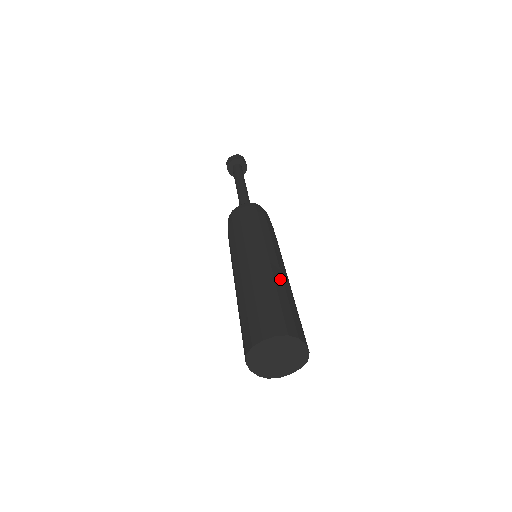
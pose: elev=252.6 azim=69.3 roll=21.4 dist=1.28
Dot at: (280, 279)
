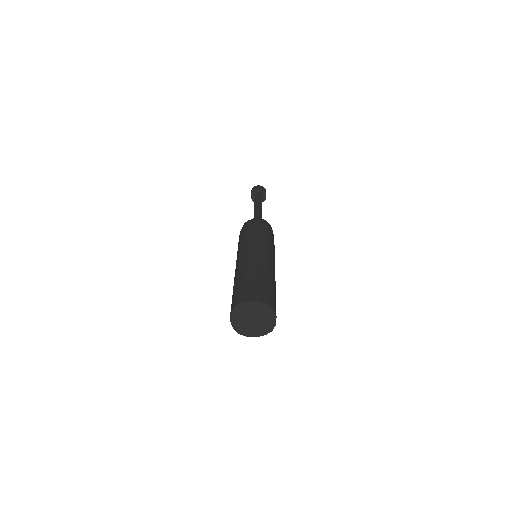
Dot at: (272, 273)
